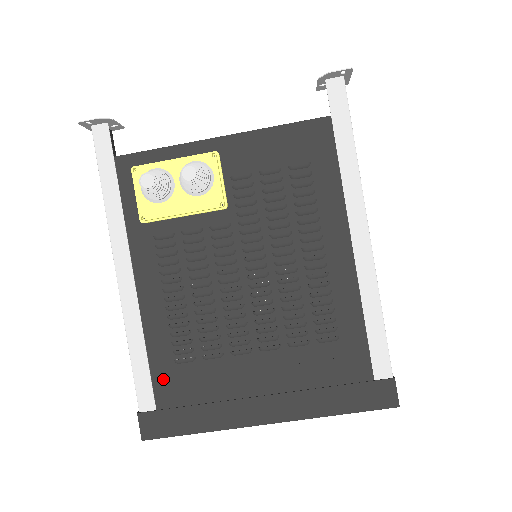
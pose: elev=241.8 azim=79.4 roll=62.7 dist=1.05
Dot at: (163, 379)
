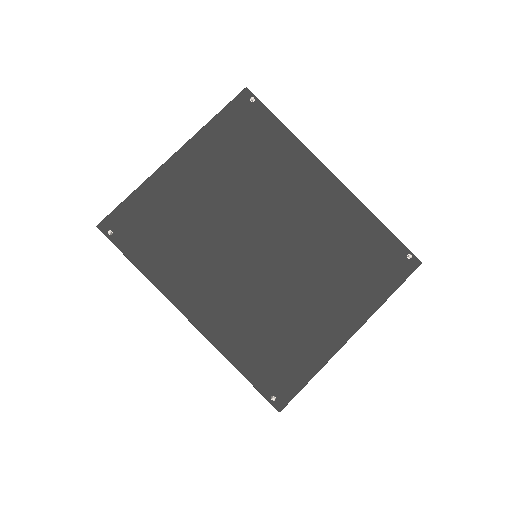
Dot at: occluded
